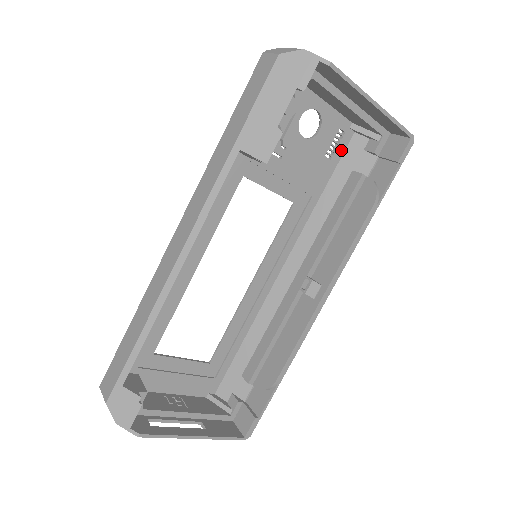
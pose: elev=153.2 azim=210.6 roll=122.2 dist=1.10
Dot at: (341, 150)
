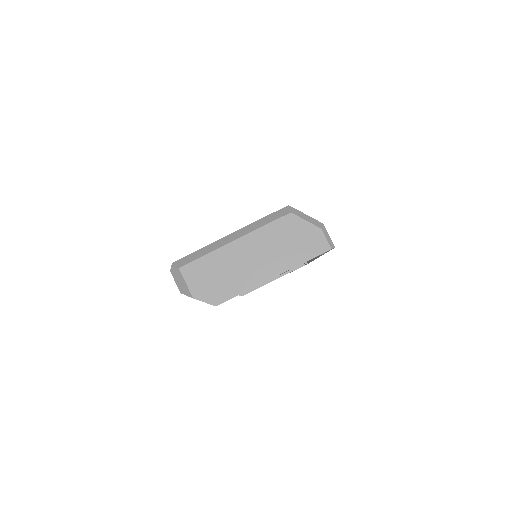
Dot at: occluded
